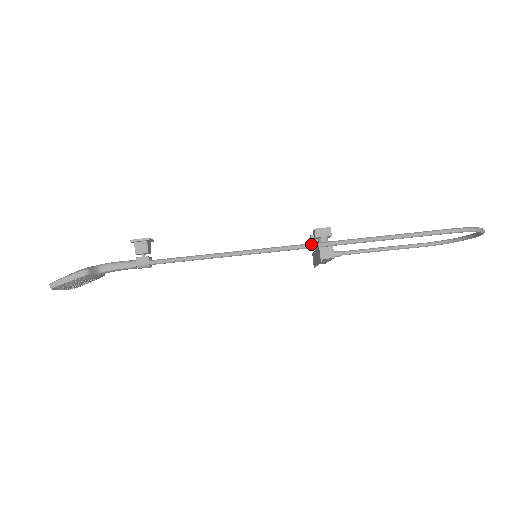
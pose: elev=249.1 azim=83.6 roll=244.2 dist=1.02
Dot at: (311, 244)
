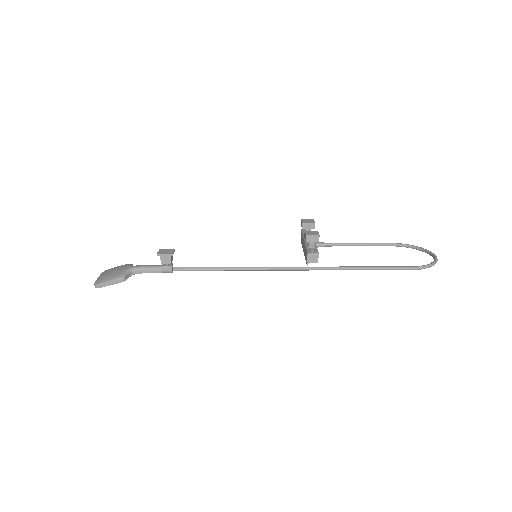
Dot at: (301, 268)
